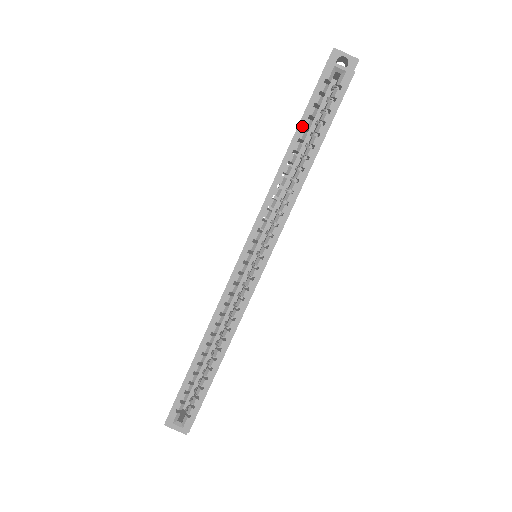
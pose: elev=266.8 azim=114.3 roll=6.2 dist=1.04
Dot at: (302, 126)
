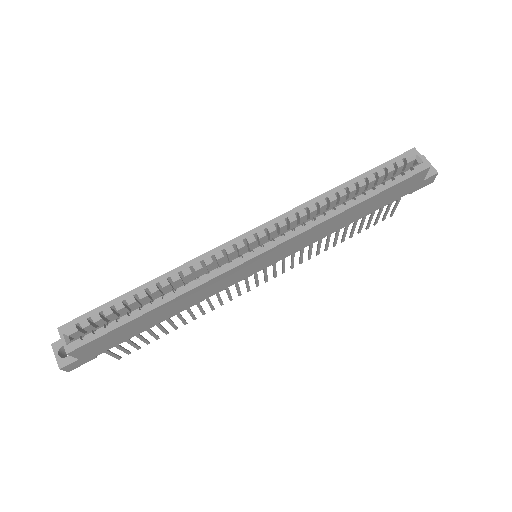
Dot at: (365, 176)
